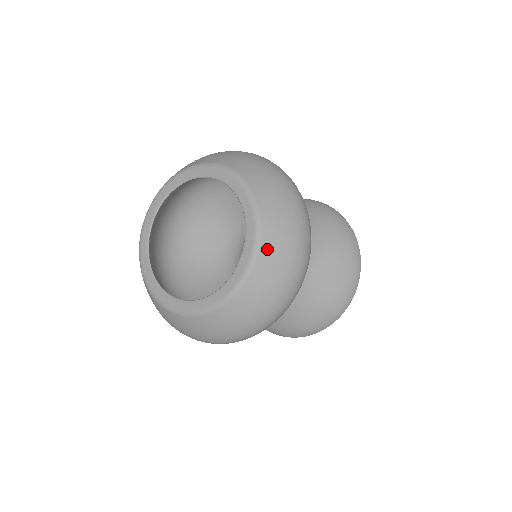
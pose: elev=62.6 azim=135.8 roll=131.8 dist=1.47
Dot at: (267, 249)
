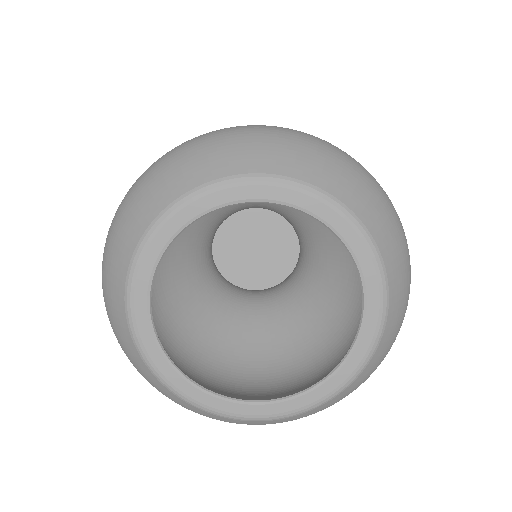
Dot at: (348, 391)
